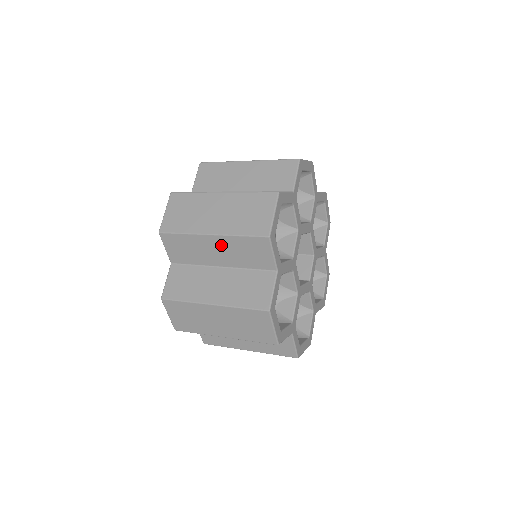
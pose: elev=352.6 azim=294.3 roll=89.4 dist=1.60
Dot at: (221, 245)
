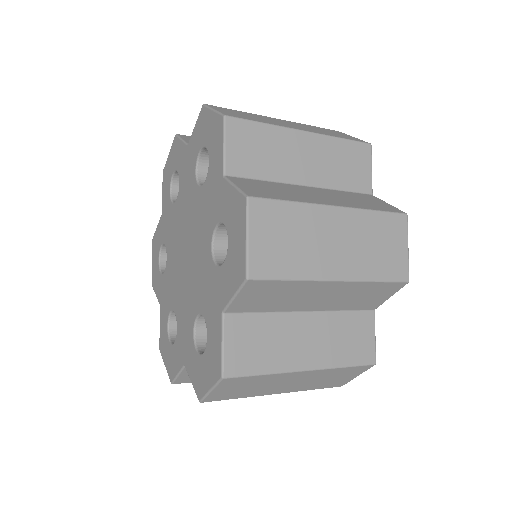
Dot at: (314, 149)
